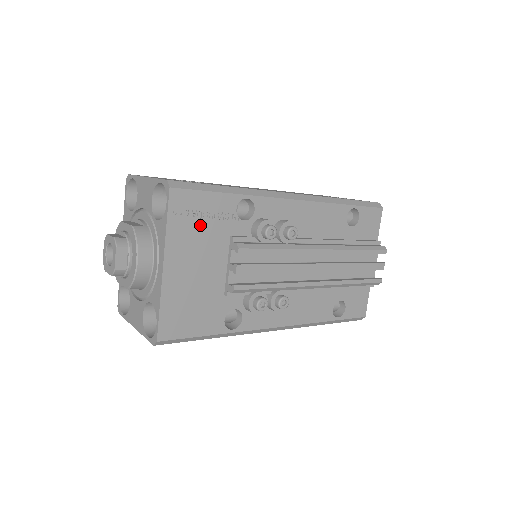
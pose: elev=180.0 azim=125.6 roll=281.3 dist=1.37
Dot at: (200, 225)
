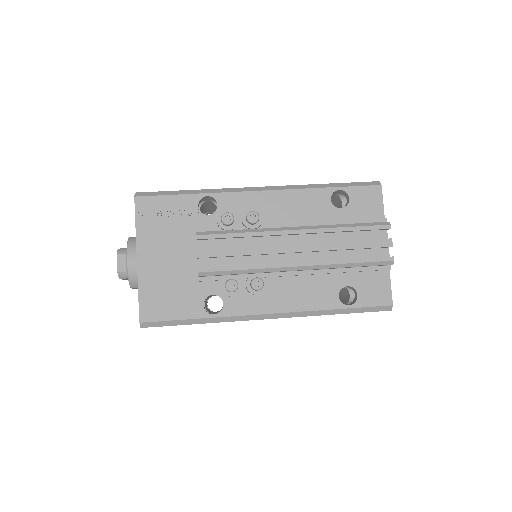
Dot at: (165, 223)
